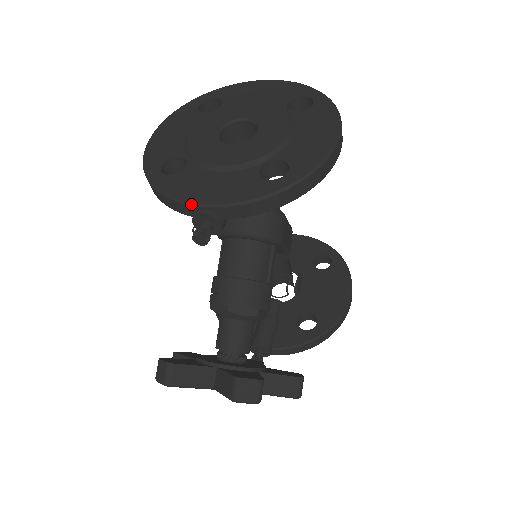
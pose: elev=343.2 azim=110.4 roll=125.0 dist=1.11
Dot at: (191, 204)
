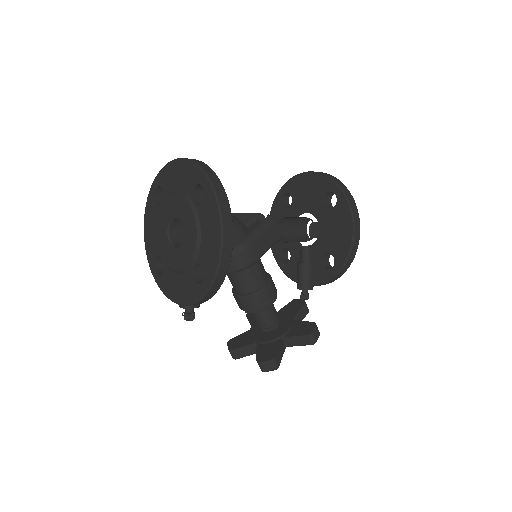
Dot at: (174, 302)
